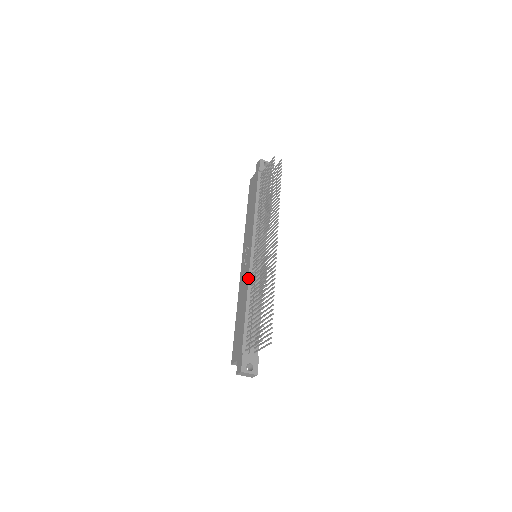
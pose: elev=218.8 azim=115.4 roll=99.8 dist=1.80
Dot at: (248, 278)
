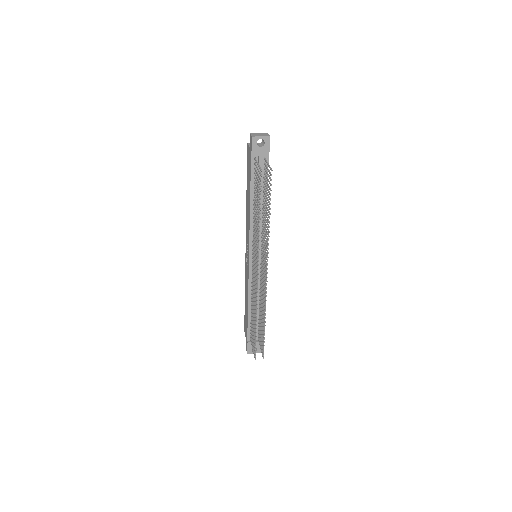
Dot at: (248, 284)
